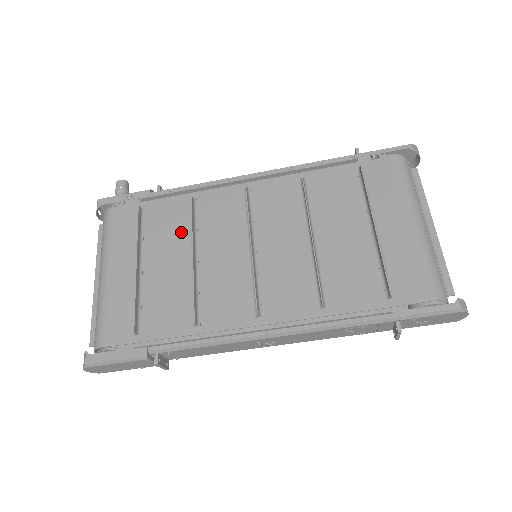
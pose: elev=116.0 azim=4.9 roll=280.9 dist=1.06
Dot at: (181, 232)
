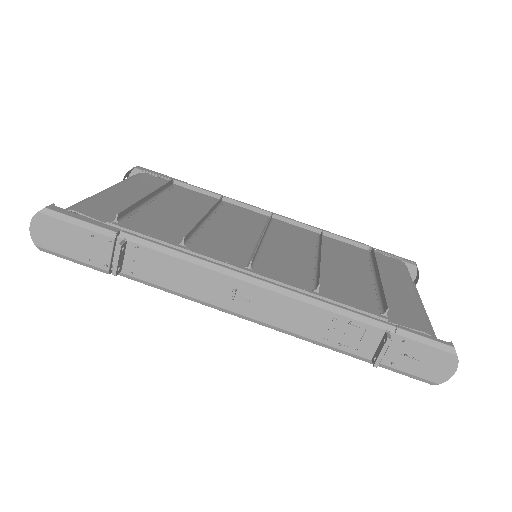
Dot at: (200, 207)
